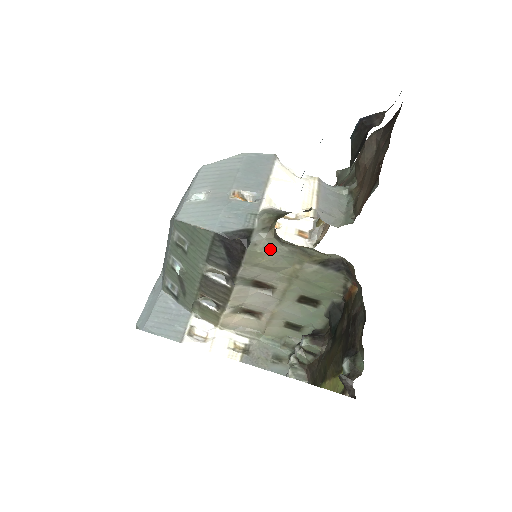
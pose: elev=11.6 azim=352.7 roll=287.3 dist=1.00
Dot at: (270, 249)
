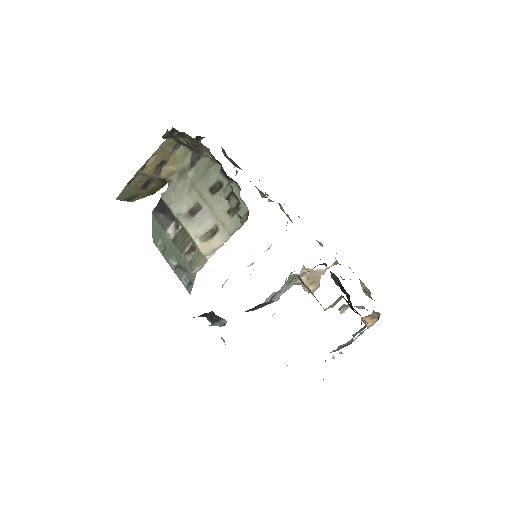
Dot at: (173, 190)
